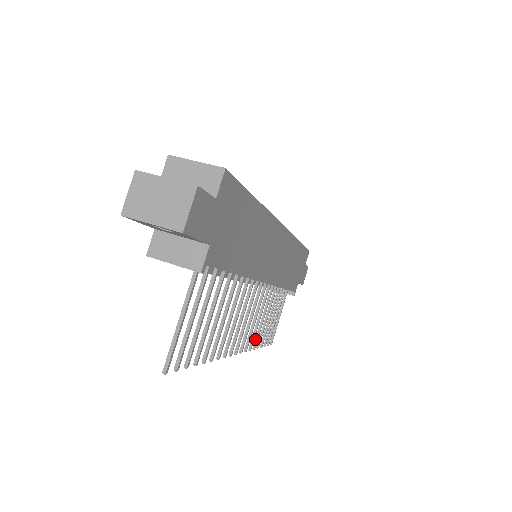
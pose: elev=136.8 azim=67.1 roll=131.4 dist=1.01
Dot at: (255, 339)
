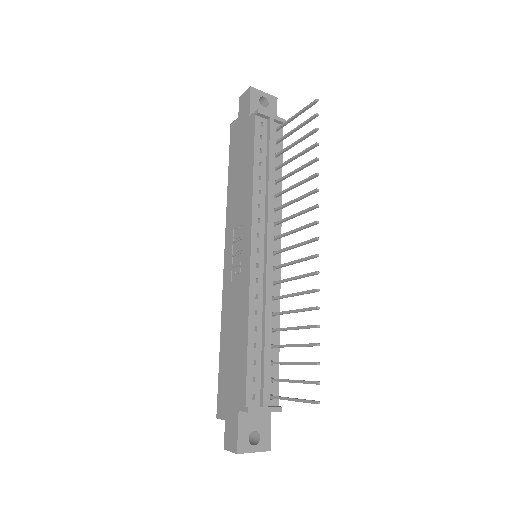
Dot at: (310, 307)
